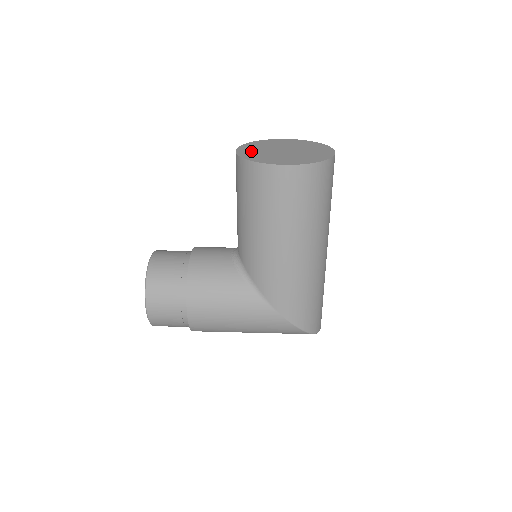
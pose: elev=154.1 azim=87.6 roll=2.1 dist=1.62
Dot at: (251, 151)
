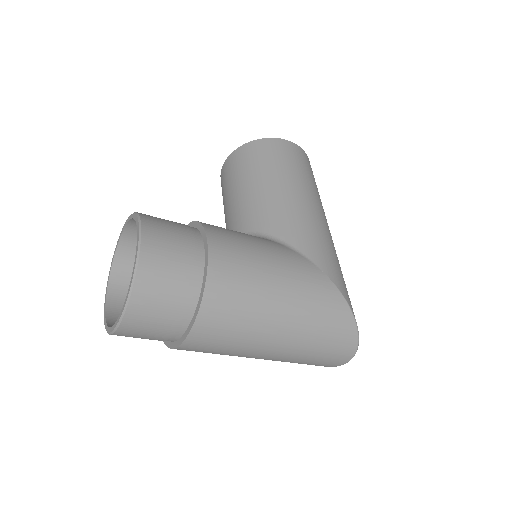
Dot at: occluded
